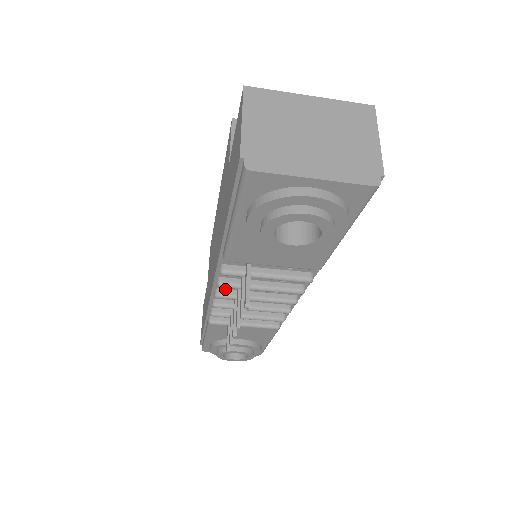
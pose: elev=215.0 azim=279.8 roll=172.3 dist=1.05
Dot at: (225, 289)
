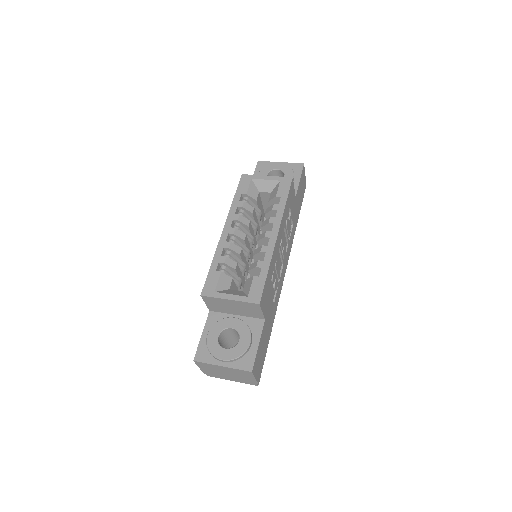
Dot at: occluded
